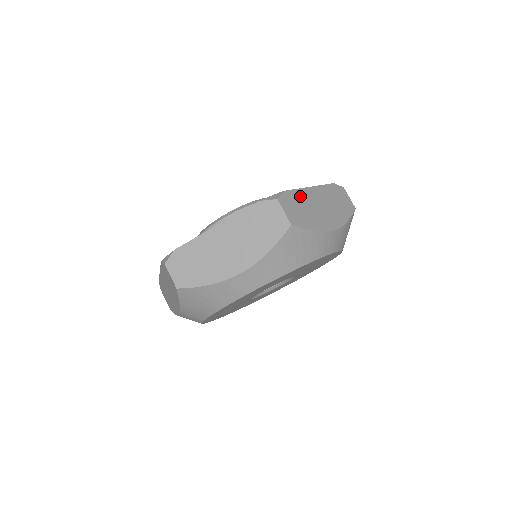
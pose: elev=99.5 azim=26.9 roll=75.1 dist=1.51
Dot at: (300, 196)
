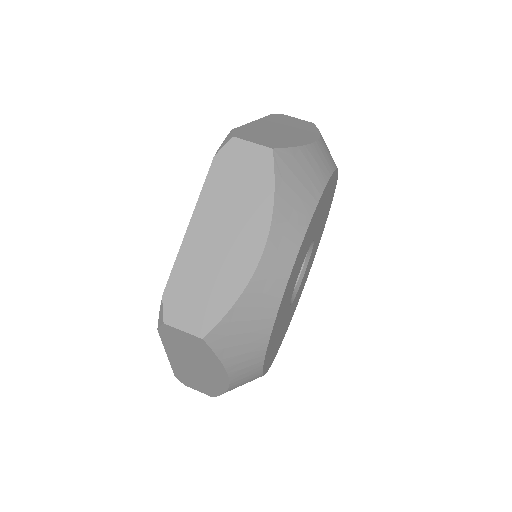
Dot at: (252, 129)
